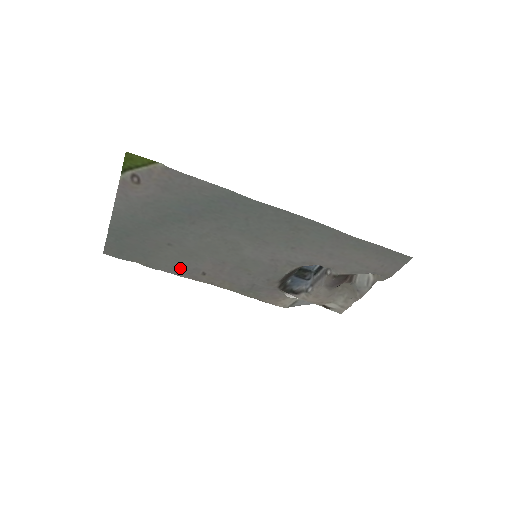
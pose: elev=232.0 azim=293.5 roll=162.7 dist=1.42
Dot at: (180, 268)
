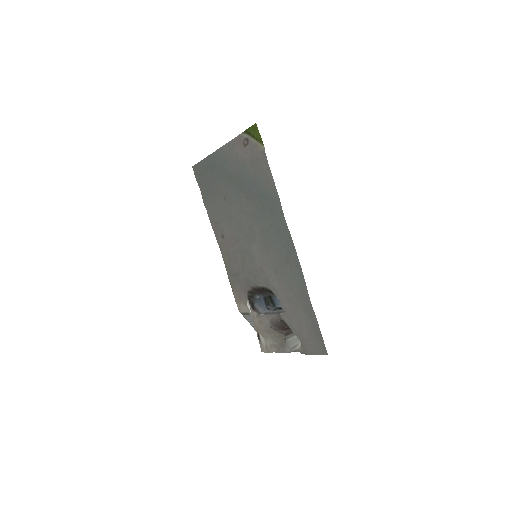
Dot at: (216, 219)
